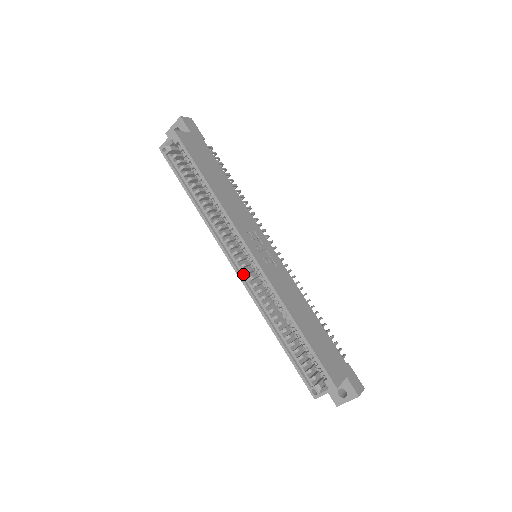
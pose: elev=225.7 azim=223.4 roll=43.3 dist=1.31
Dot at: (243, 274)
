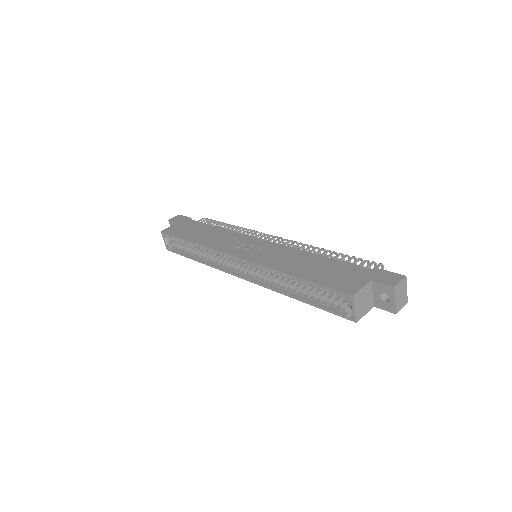
Dot at: (249, 276)
